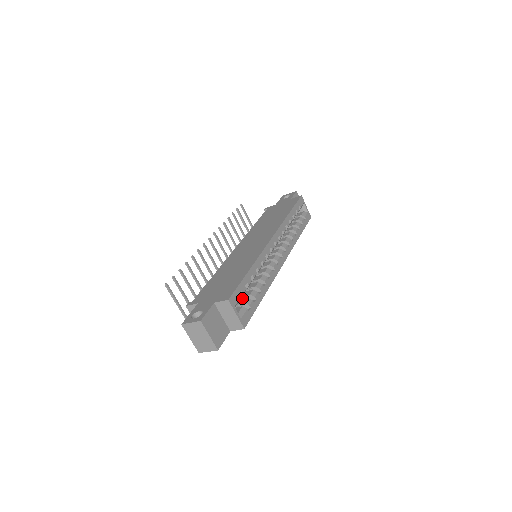
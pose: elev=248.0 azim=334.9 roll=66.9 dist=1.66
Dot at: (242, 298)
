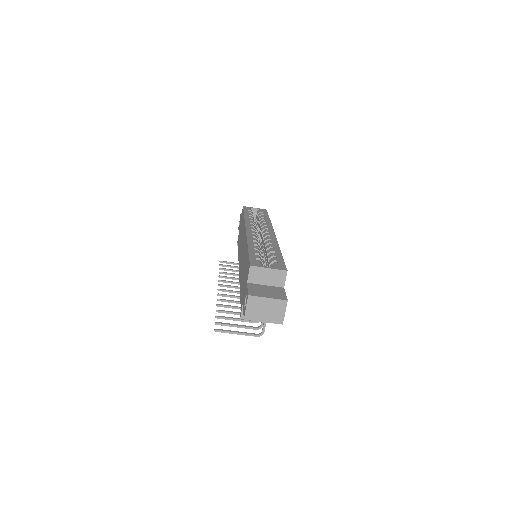
Dot at: occluded
